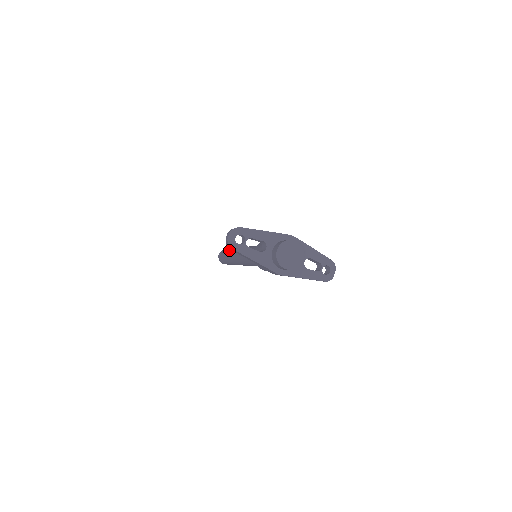
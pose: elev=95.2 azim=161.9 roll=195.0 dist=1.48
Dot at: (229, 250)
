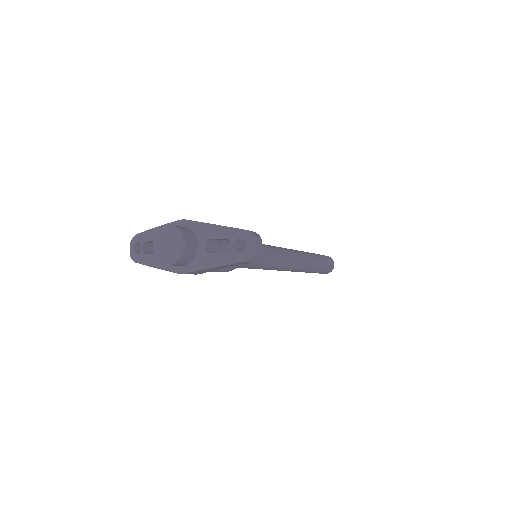
Dot at: occluded
